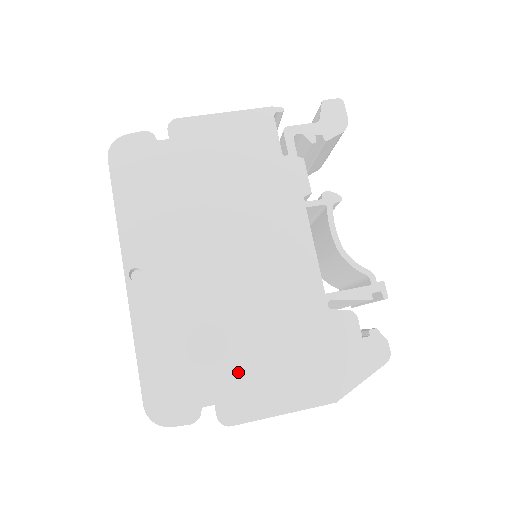
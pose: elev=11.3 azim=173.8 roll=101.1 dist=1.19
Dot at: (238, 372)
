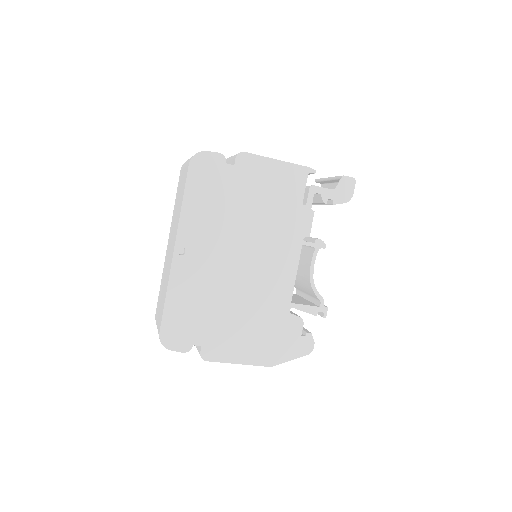
Dot at: (222, 332)
